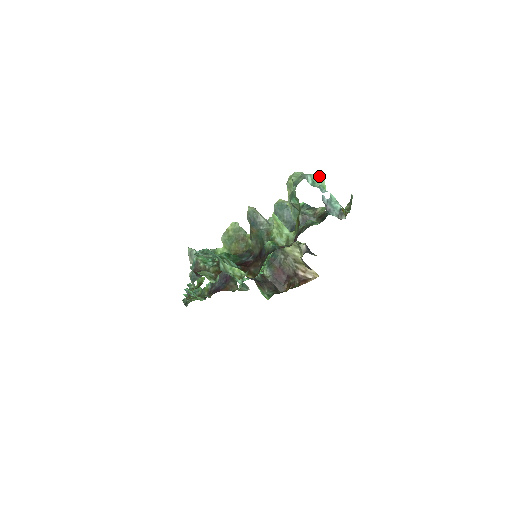
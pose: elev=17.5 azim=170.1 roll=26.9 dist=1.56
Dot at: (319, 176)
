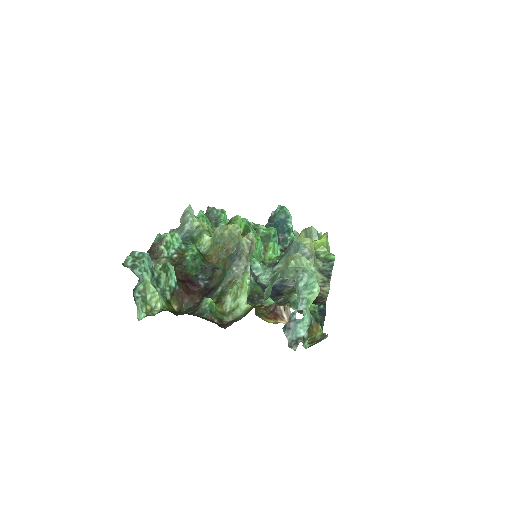
Dot at: (316, 287)
